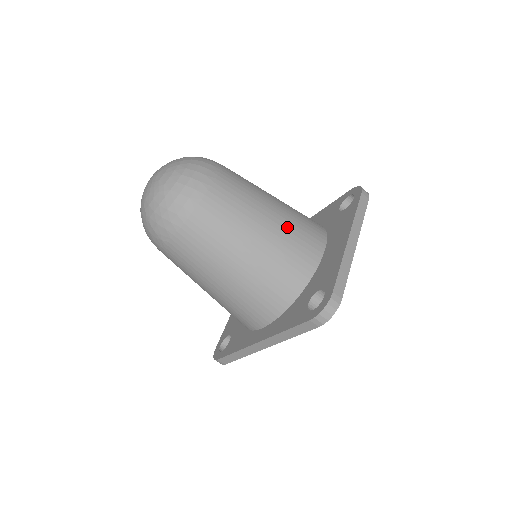
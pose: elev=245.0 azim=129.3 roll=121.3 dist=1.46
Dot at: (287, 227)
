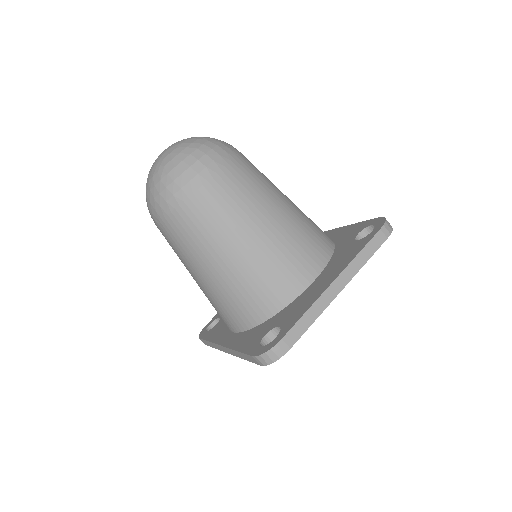
Dot at: (279, 244)
